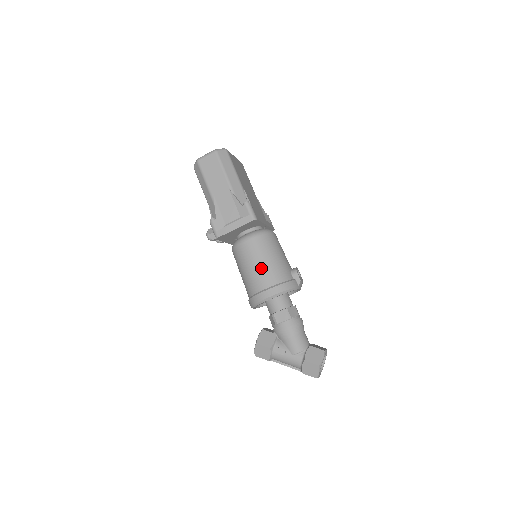
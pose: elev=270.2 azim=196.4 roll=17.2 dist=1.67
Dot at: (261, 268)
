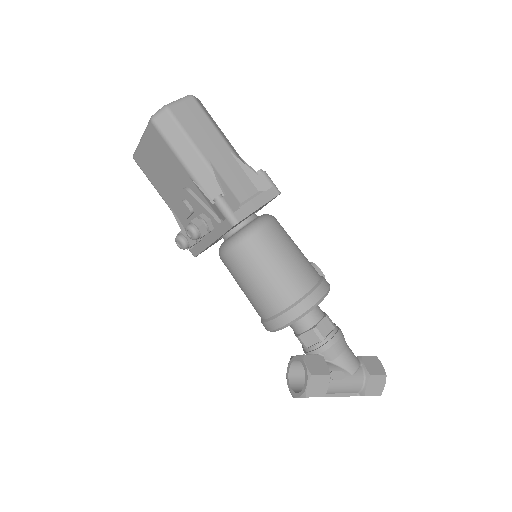
Dot at: (295, 263)
